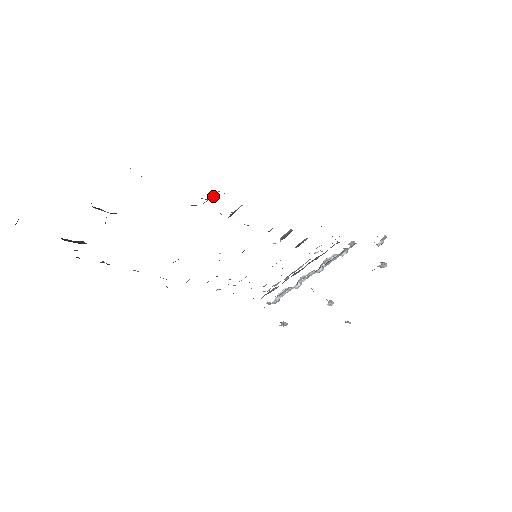
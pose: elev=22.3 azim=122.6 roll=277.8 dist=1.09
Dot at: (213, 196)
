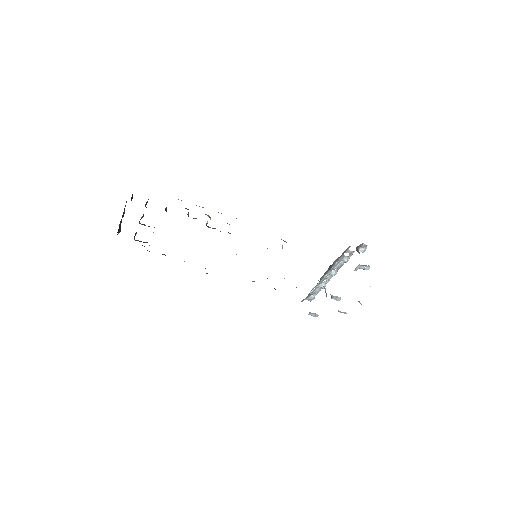
Dot at: occluded
